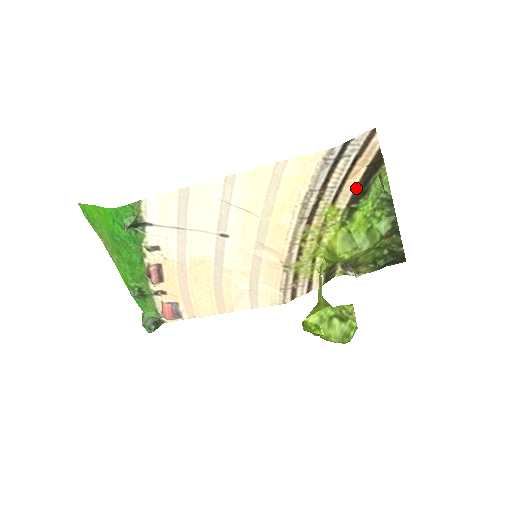
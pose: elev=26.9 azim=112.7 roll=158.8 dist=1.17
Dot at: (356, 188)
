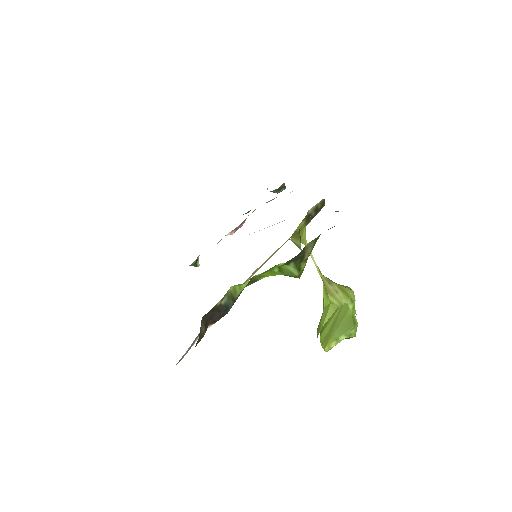
Dot at: occluded
